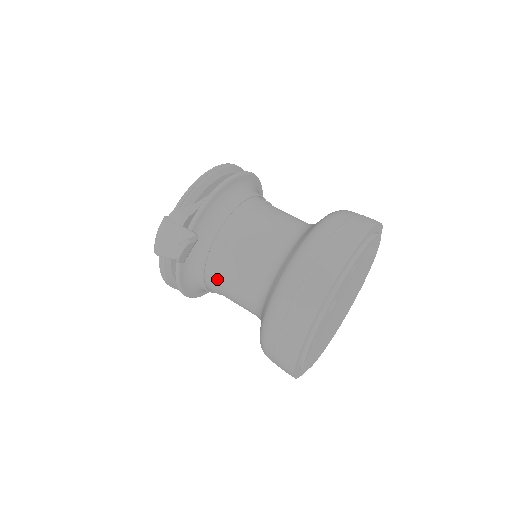
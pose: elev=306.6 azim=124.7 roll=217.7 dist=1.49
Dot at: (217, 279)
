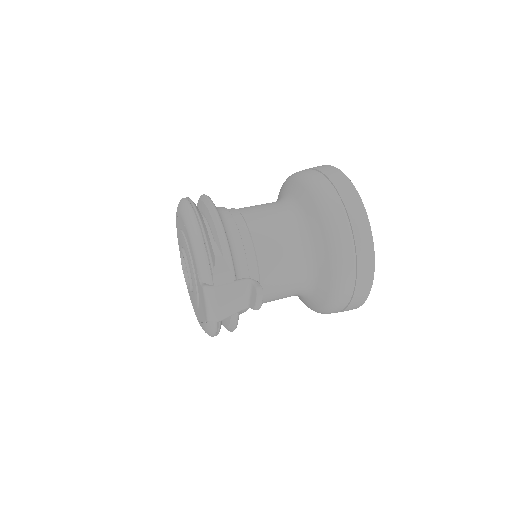
Dot at: occluded
